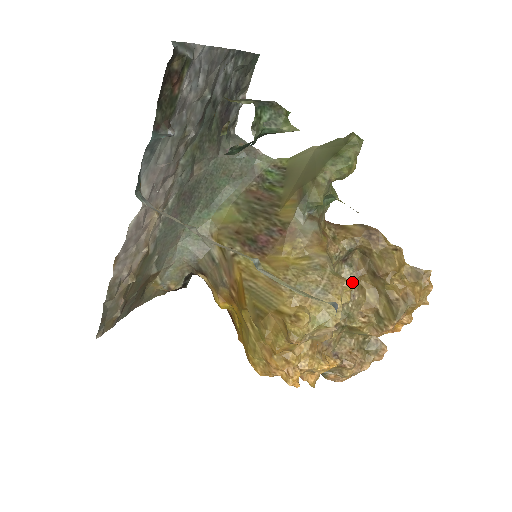
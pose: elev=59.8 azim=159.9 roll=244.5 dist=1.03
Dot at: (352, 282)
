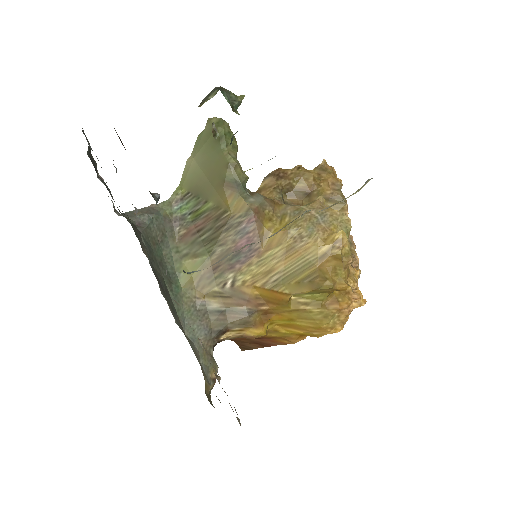
Dot at: occluded
